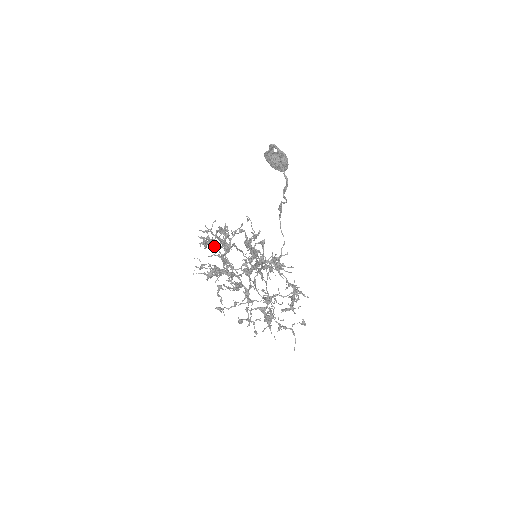
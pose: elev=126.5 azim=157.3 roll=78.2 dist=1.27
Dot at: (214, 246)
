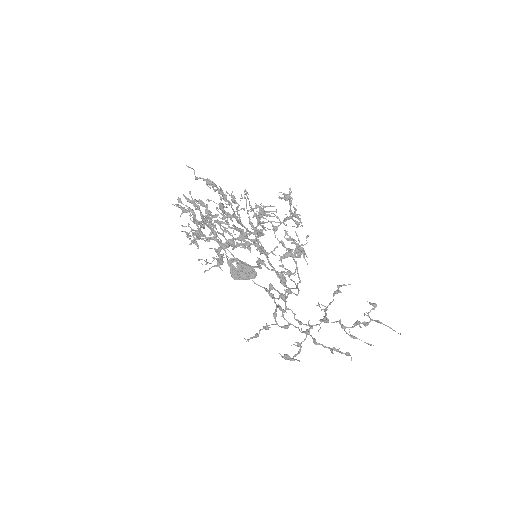
Dot at: (191, 210)
